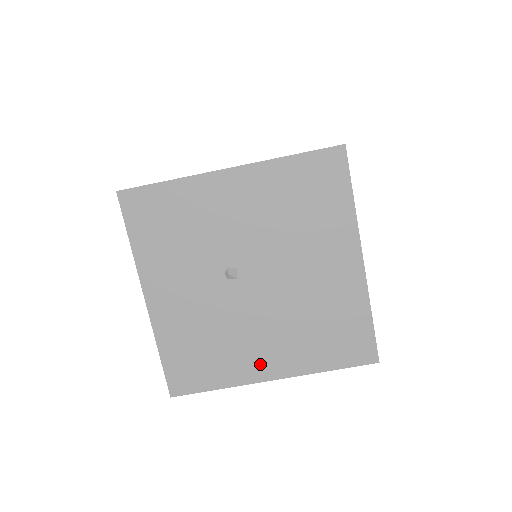
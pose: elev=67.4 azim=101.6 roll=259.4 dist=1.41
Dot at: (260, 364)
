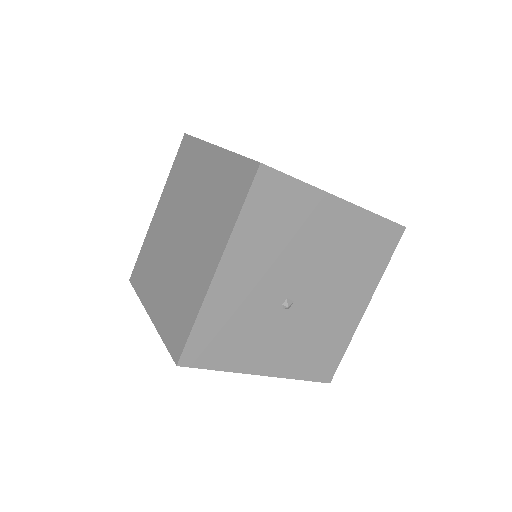
Dot at: (352, 312)
